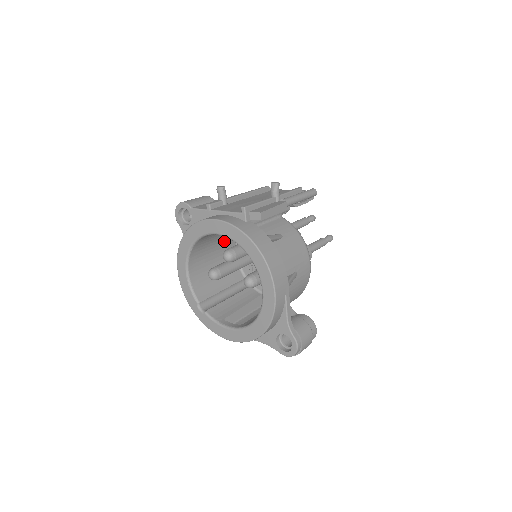
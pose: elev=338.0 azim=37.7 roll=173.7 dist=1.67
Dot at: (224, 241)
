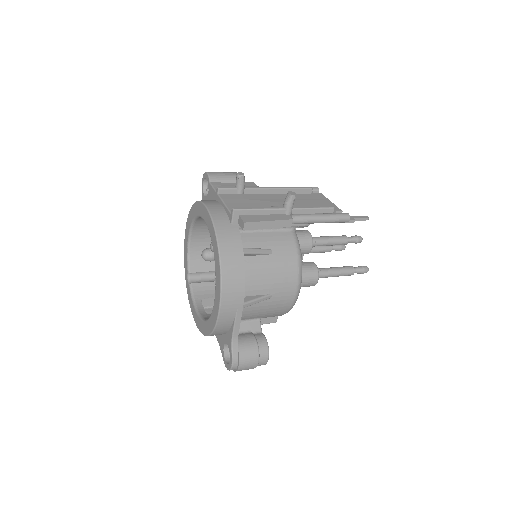
Dot at: occluded
